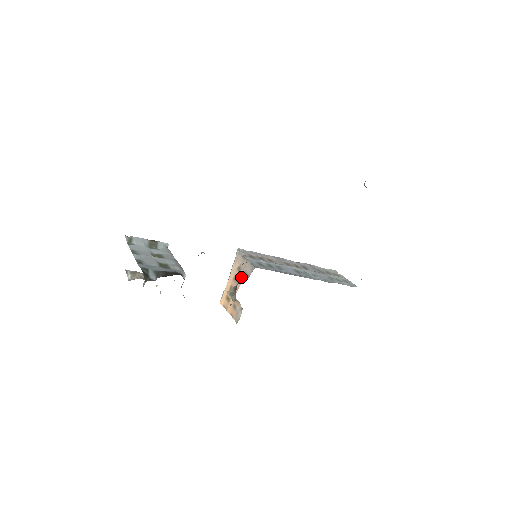
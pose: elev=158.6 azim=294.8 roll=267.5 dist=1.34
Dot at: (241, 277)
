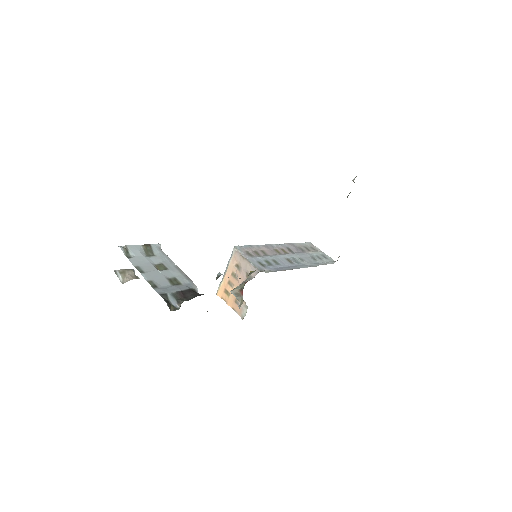
Dot at: (242, 276)
